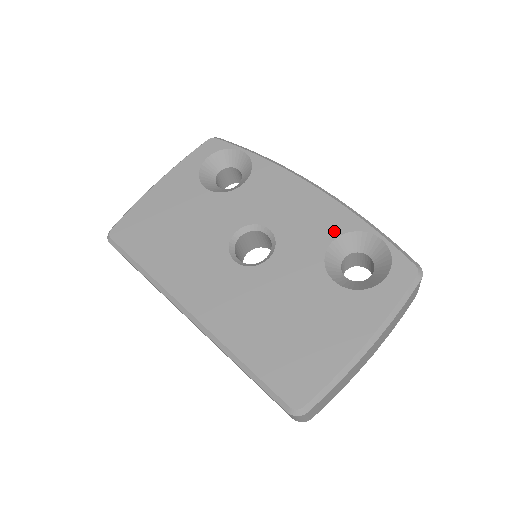
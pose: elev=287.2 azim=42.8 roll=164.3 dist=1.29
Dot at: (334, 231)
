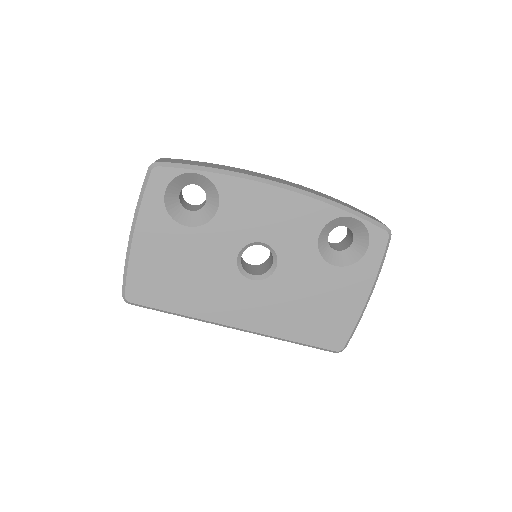
Dot at: (317, 226)
